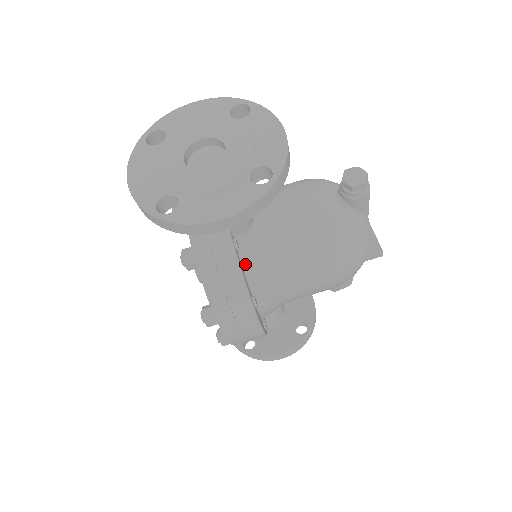
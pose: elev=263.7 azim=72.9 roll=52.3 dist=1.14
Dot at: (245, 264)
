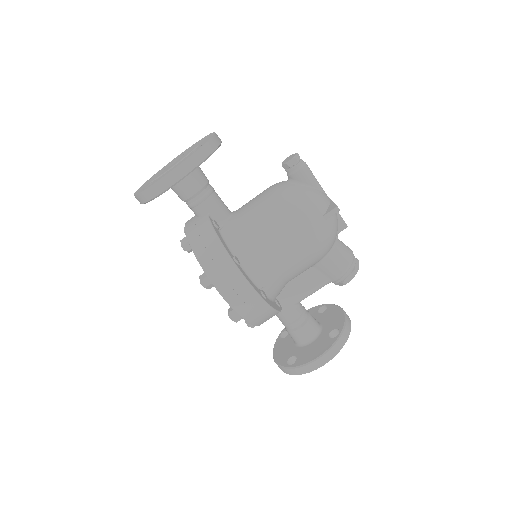
Dot at: (225, 236)
